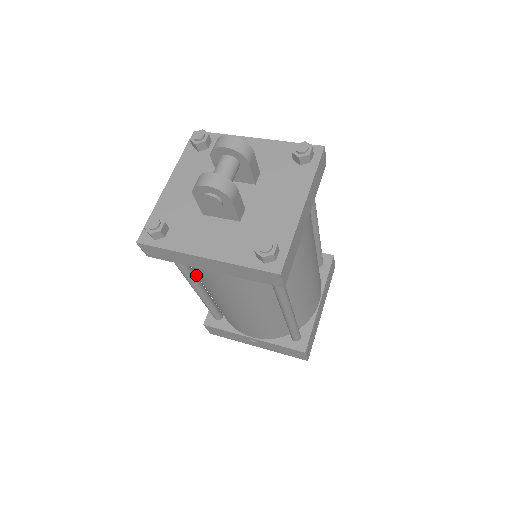
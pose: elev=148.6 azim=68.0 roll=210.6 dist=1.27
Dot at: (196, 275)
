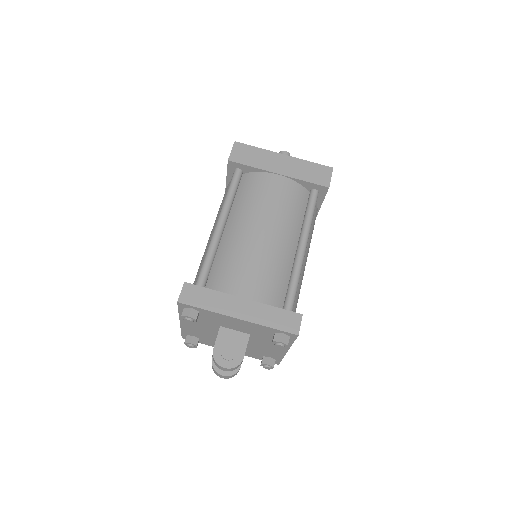
Dot at: occluded
